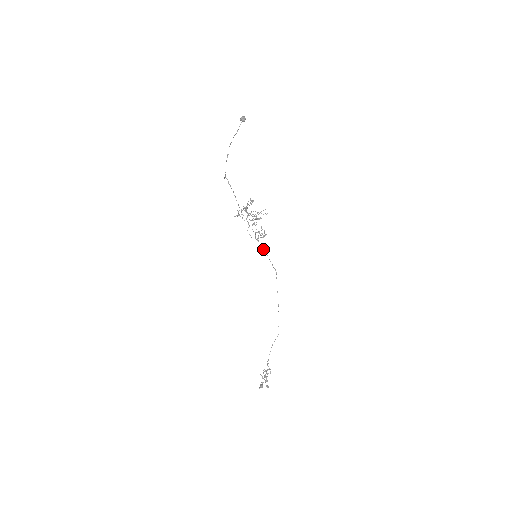
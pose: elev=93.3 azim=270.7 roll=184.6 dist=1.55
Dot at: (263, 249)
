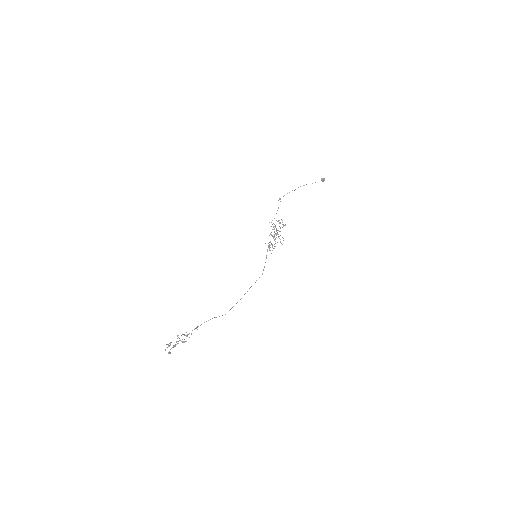
Dot at: occluded
